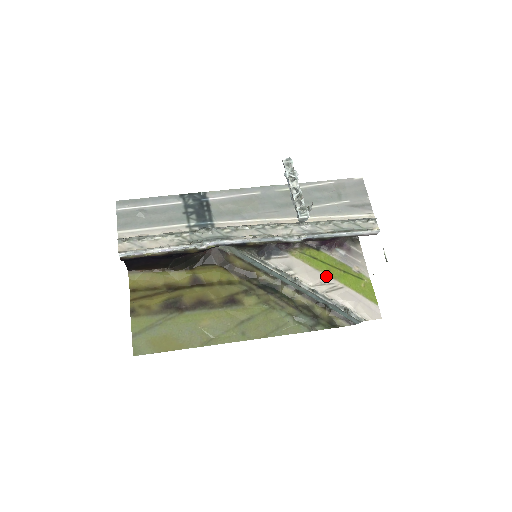
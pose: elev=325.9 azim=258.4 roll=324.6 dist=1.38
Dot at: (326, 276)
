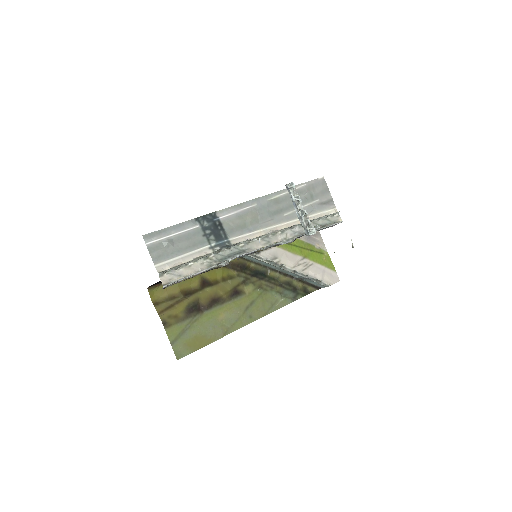
Dot at: (300, 257)
